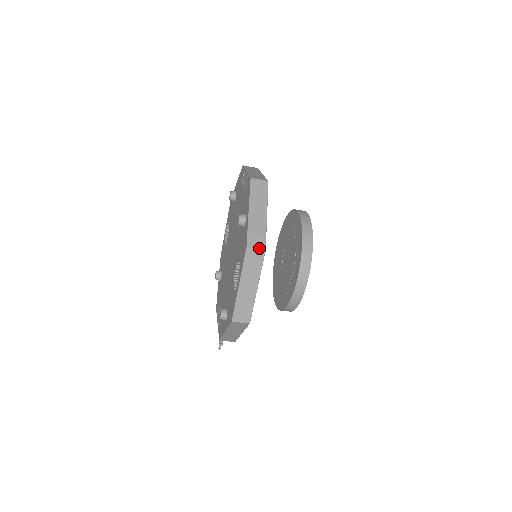
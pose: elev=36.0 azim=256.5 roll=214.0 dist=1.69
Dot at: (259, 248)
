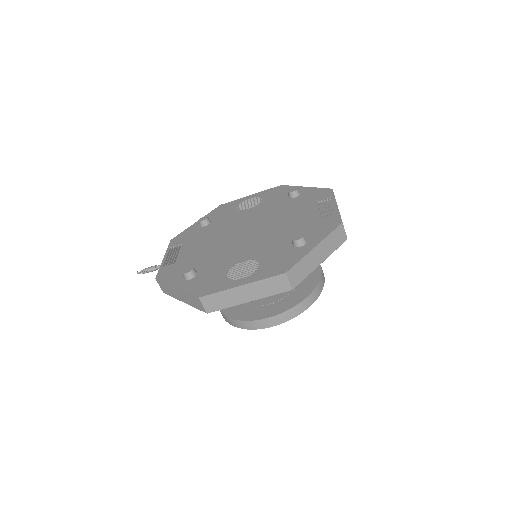
Dot at: (291, 283)
